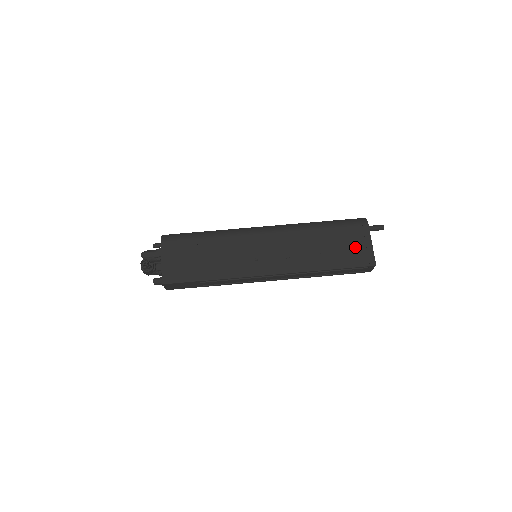
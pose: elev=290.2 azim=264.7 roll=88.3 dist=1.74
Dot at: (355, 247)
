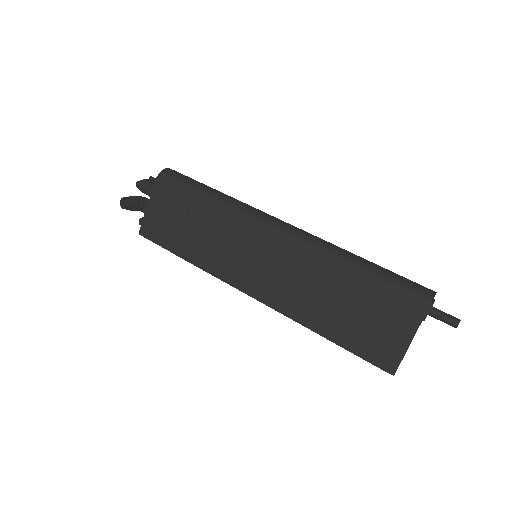
Dot at: (381, 332)
